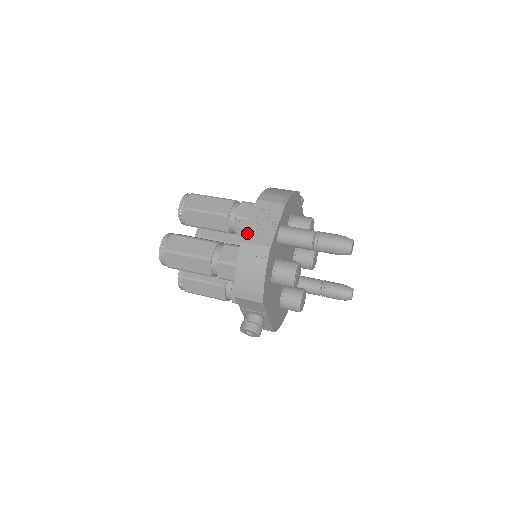
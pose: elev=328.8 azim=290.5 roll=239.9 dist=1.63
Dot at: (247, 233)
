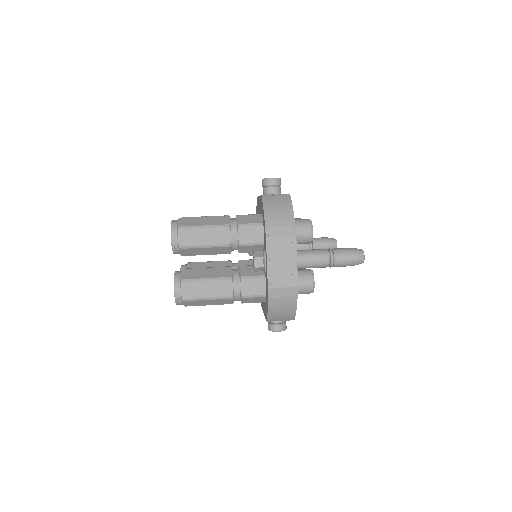
Dot at: (271, 278)
